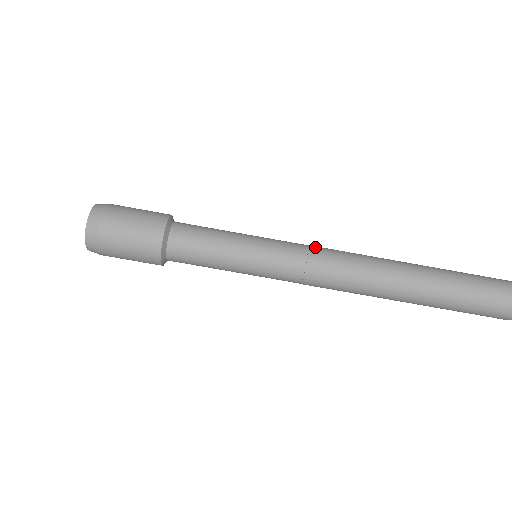
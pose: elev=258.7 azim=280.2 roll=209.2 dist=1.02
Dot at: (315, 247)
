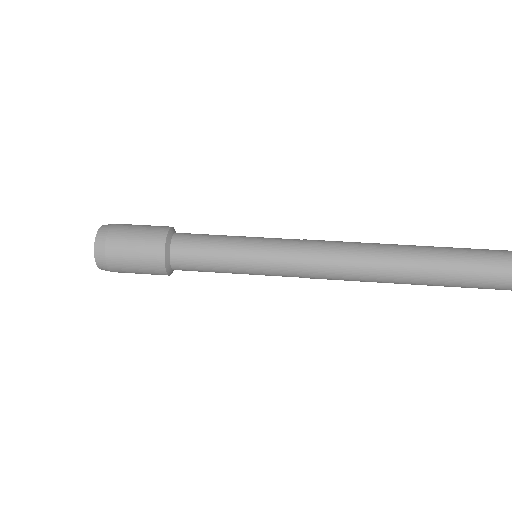
Dot at: occluded
